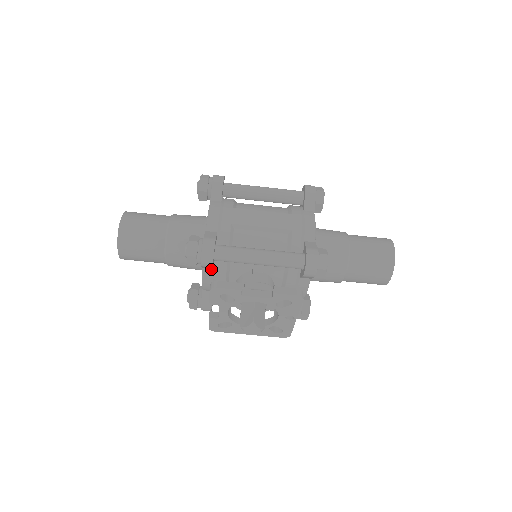
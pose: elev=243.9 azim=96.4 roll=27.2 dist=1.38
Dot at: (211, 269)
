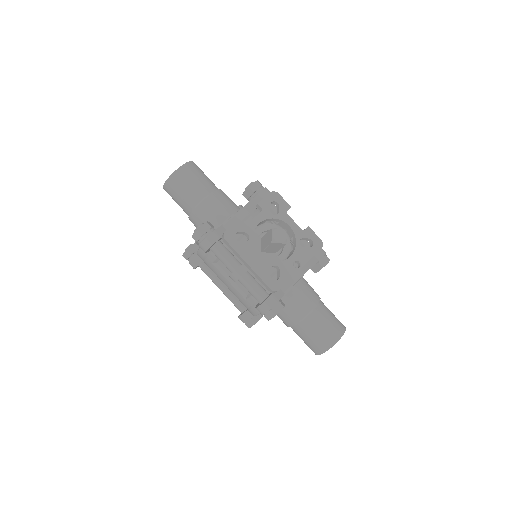
Dot at: (251, 210)
